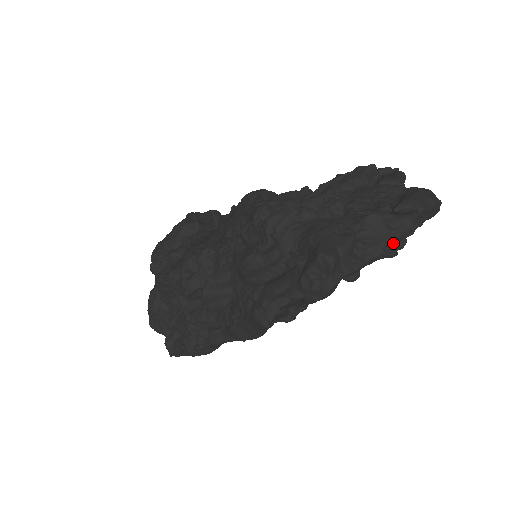
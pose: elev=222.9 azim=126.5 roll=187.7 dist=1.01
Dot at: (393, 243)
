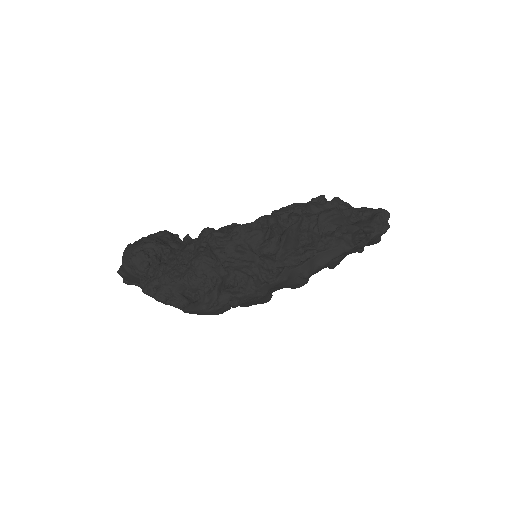
Dot at: occluded
